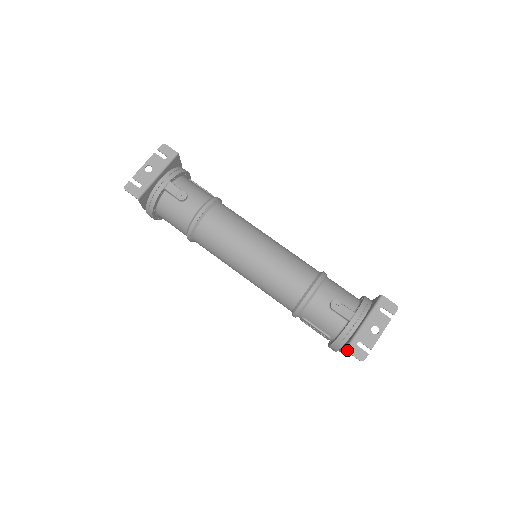
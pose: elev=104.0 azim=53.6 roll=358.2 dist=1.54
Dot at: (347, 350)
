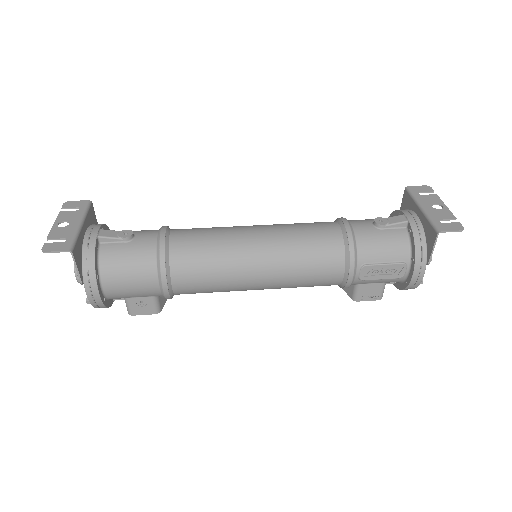
Dot at: (440, 230)
